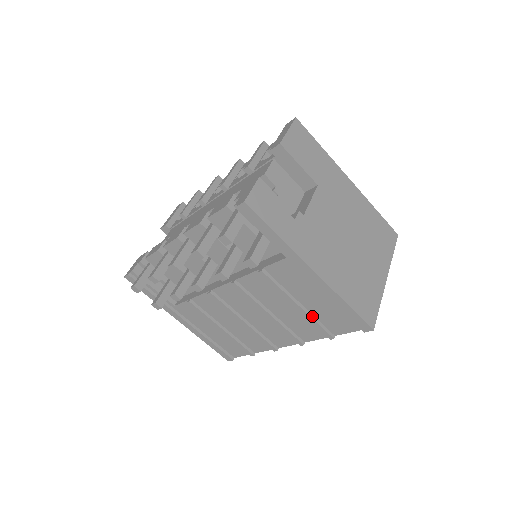
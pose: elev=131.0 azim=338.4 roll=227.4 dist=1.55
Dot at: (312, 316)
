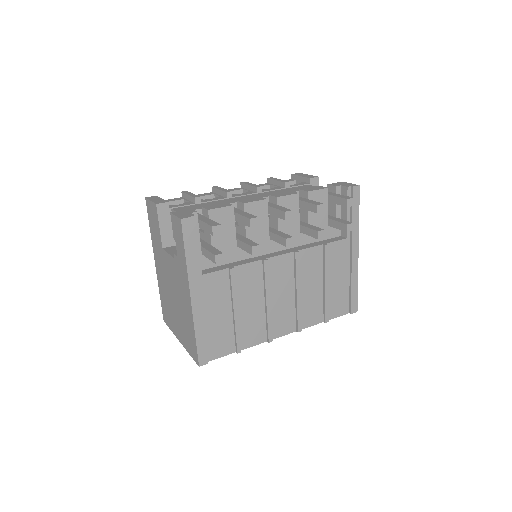
Dot at: (327, 297)
